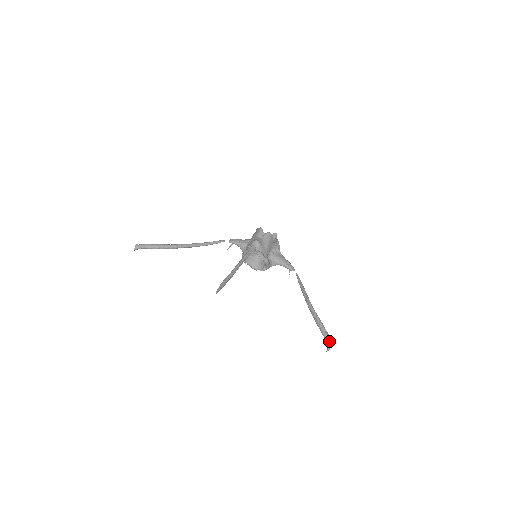
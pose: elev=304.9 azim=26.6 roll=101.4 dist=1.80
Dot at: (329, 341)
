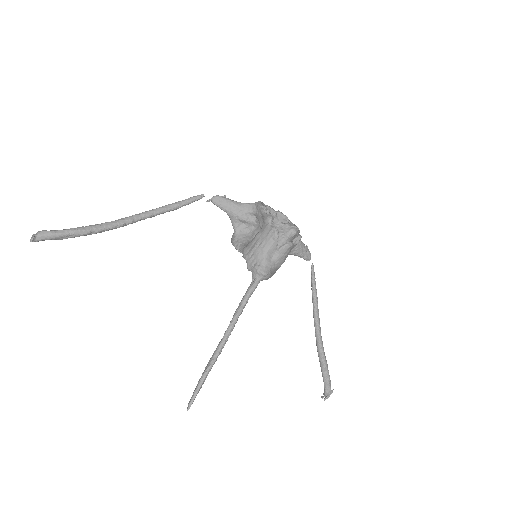
Dot at: (329, 391)
